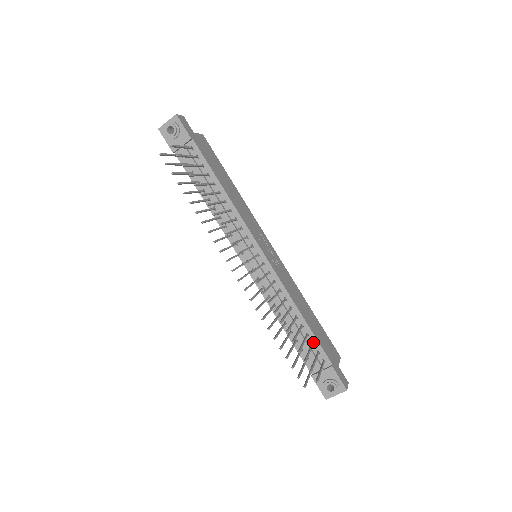
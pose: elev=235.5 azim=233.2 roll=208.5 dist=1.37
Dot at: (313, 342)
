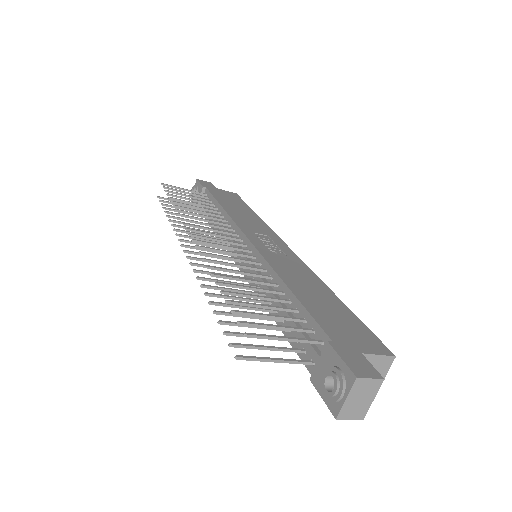
Dot at: (304, 318)
